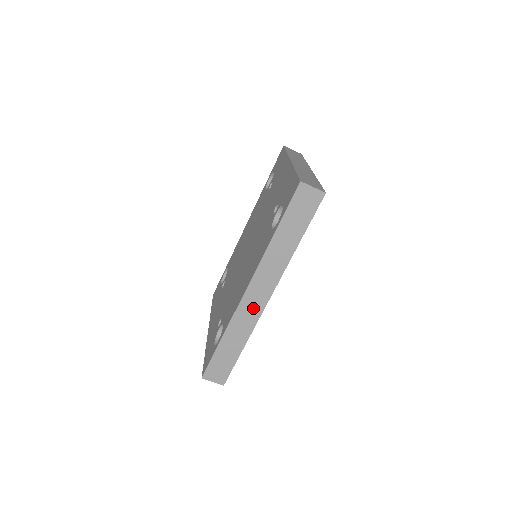
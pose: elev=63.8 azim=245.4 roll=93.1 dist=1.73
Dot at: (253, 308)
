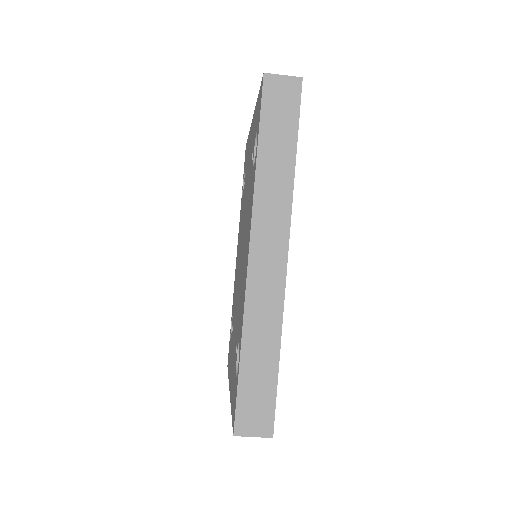
Dot at: (269, 281)
